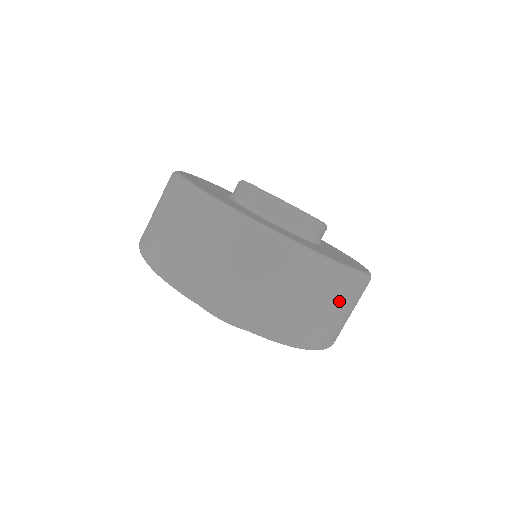
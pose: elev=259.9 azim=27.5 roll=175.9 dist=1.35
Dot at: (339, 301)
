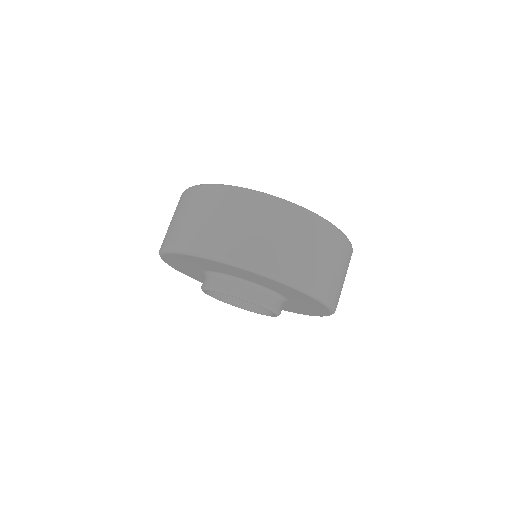
Dot at: (345, 265)
